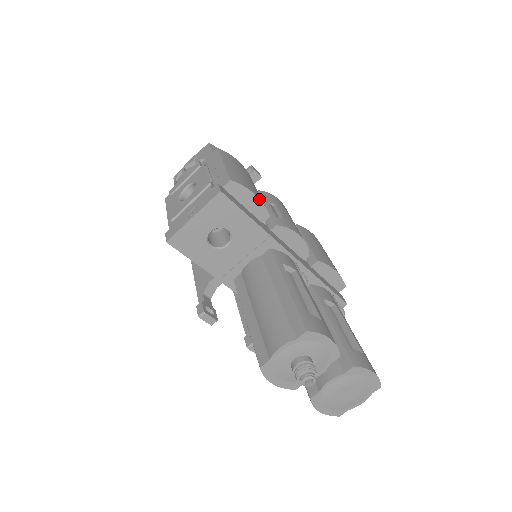
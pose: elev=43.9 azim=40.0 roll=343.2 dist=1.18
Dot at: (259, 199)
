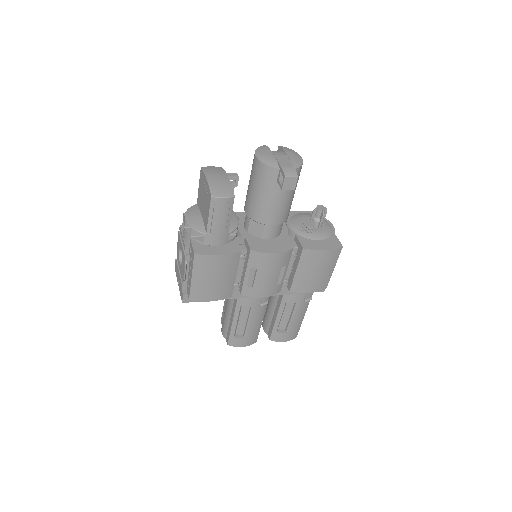
Dot at: (216, 300)
